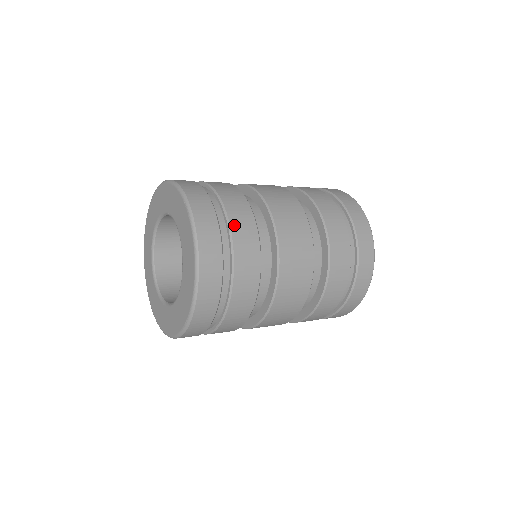
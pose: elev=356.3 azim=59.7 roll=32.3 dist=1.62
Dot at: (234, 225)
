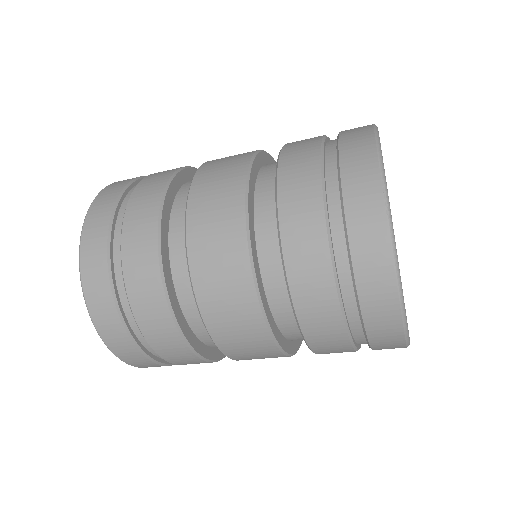
Dot at: occluded
